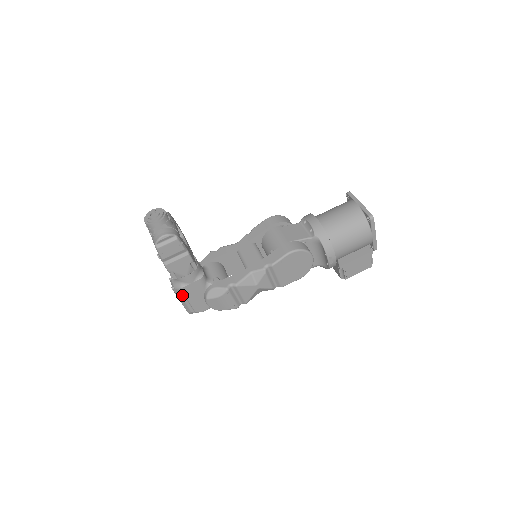
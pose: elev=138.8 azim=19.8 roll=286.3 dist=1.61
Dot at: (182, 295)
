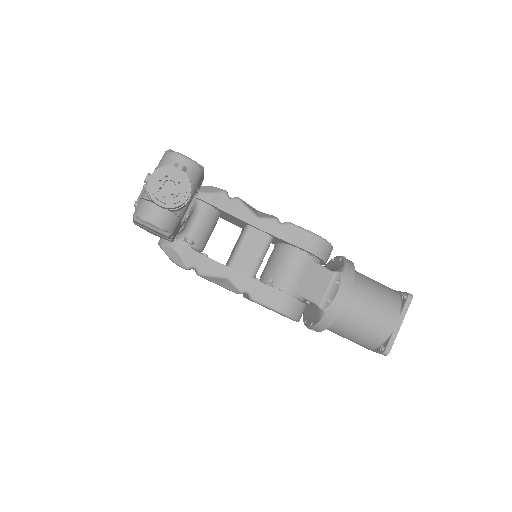
Dot at: occluded
